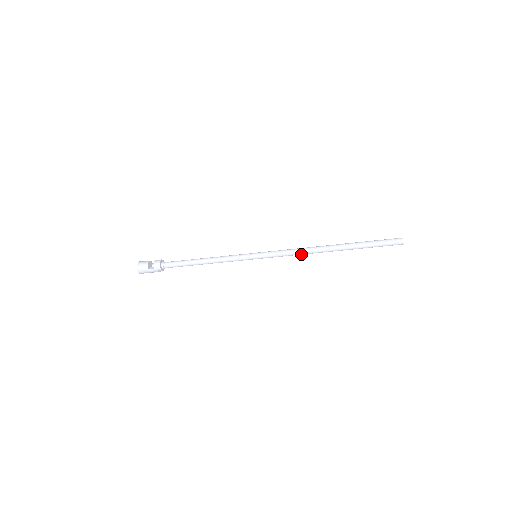
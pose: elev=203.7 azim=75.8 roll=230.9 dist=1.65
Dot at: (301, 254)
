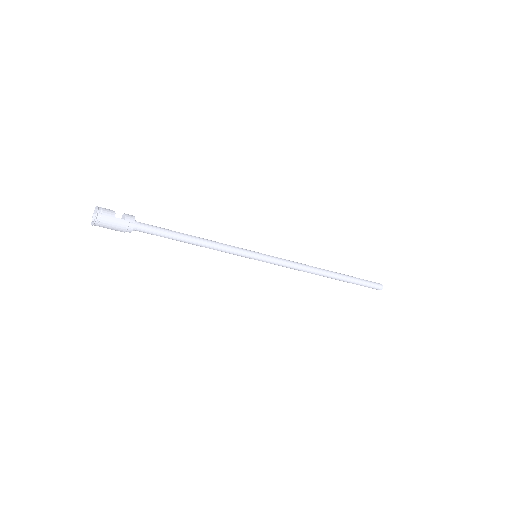
Dot at: (302, 269)
